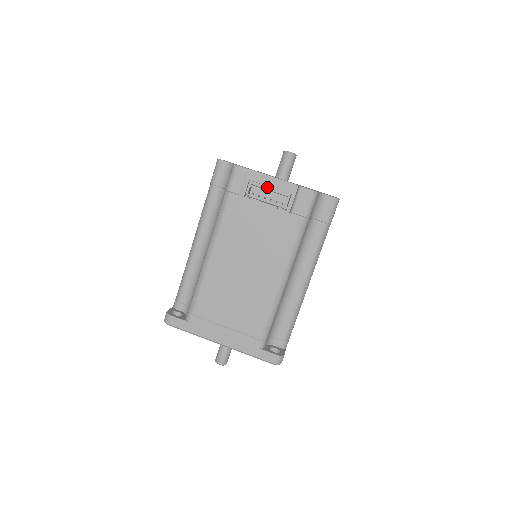
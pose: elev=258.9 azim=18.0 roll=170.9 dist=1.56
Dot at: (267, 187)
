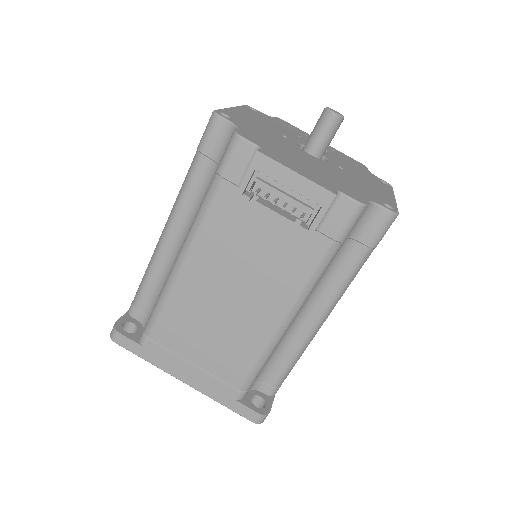
Dot at: (283, 187)
